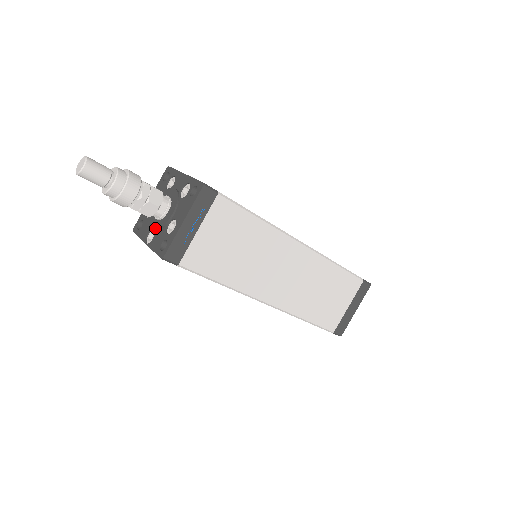
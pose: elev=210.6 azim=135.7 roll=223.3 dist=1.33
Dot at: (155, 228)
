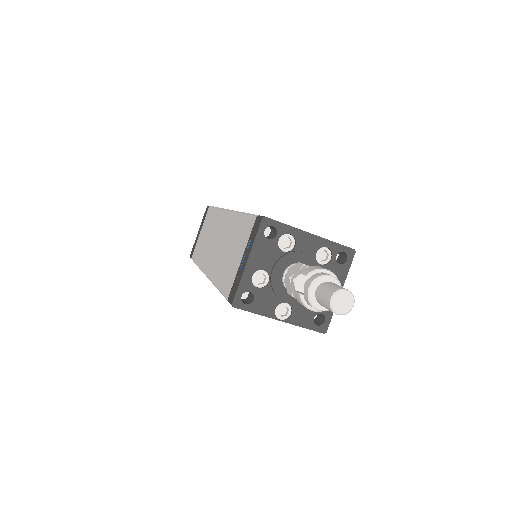
Dot at: (294, 303)
